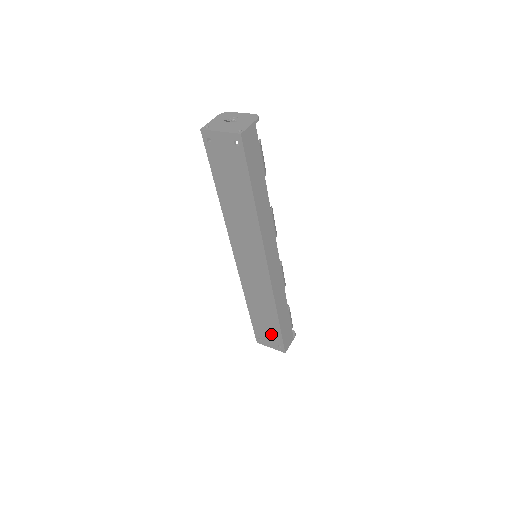
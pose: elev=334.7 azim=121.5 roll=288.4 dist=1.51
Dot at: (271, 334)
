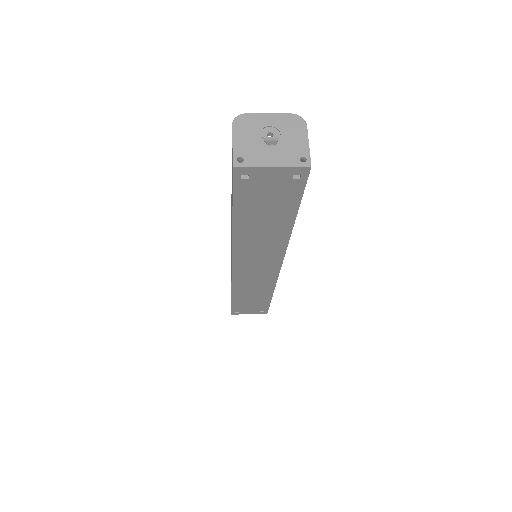
Dot at: (255, 307)
